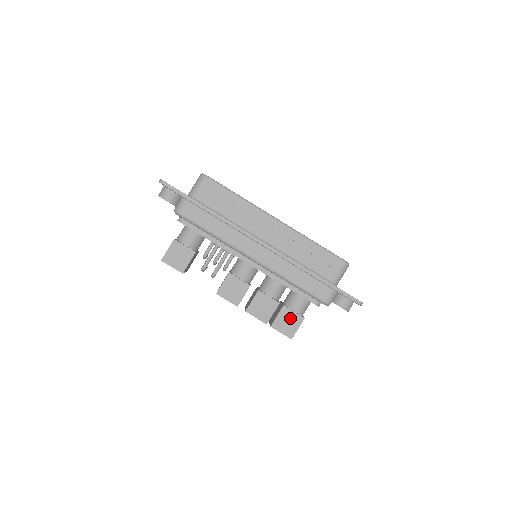
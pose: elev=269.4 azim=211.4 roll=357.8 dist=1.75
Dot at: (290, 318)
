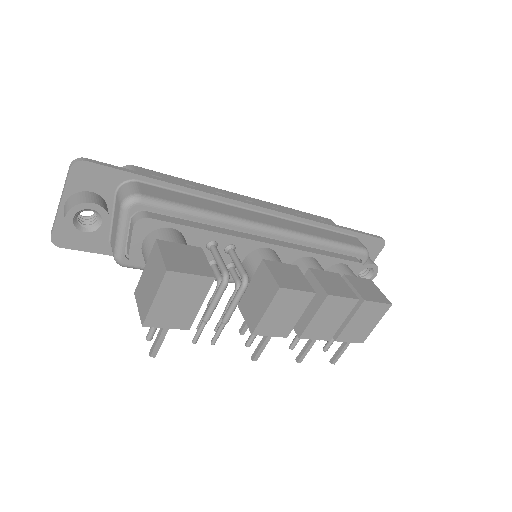
Dot at: (363, 284)
